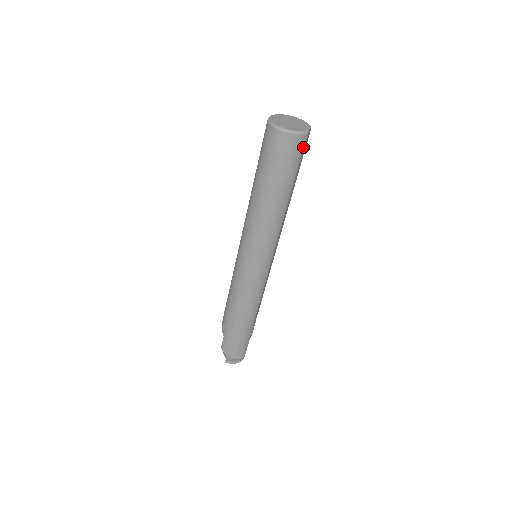
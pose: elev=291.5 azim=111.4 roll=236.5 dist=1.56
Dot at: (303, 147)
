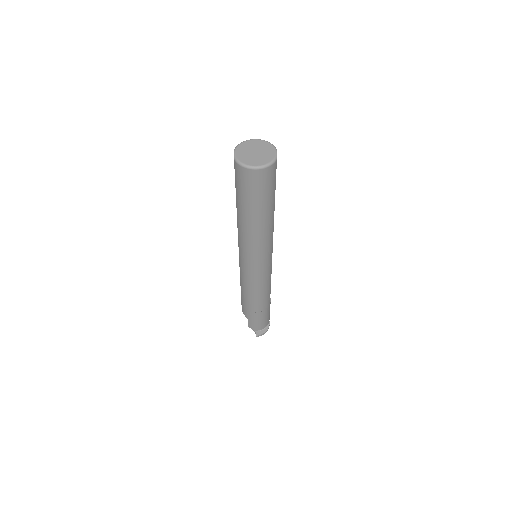
Dot at: occluded
